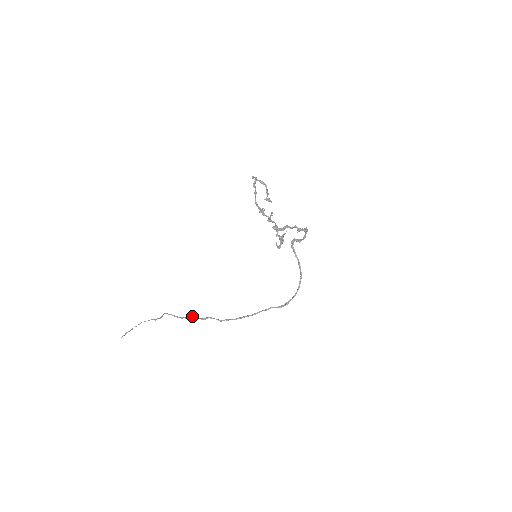
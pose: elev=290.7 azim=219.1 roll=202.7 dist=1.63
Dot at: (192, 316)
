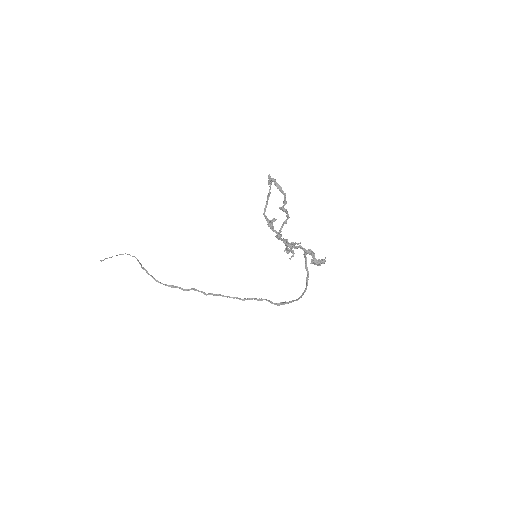
Dot at: (173, 285)
